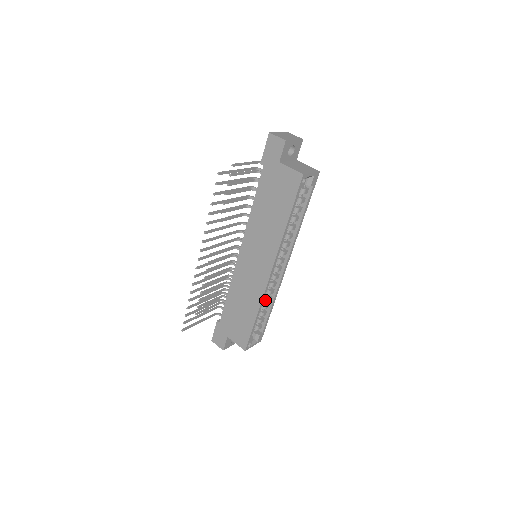
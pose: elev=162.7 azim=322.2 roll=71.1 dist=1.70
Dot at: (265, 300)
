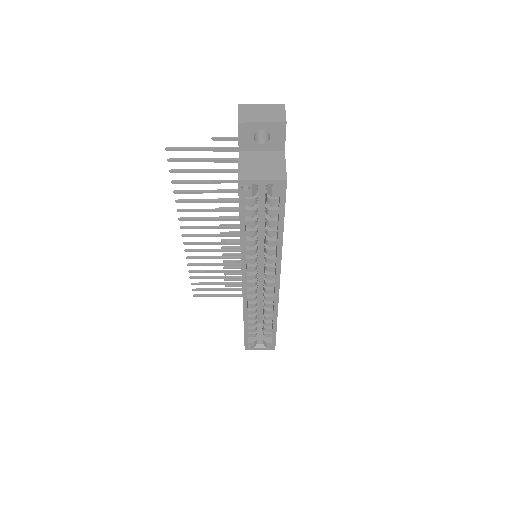
Dot at: (264, 310)
